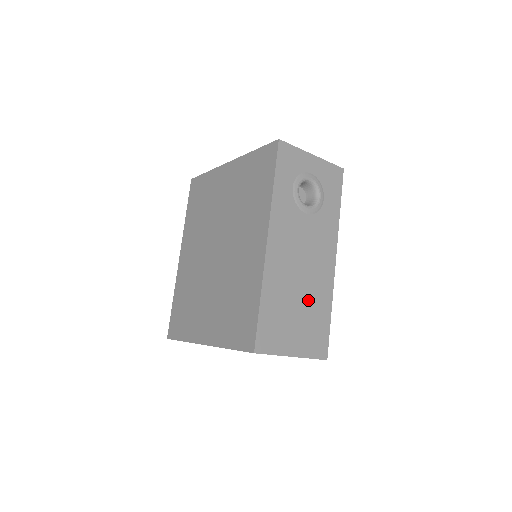
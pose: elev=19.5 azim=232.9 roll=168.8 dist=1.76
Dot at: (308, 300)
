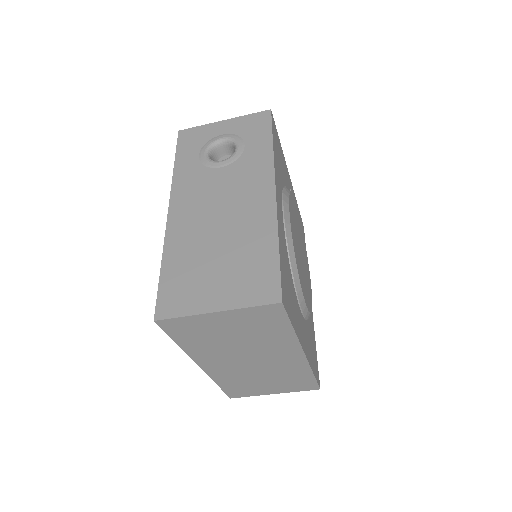
Dot at: (234, 243)
